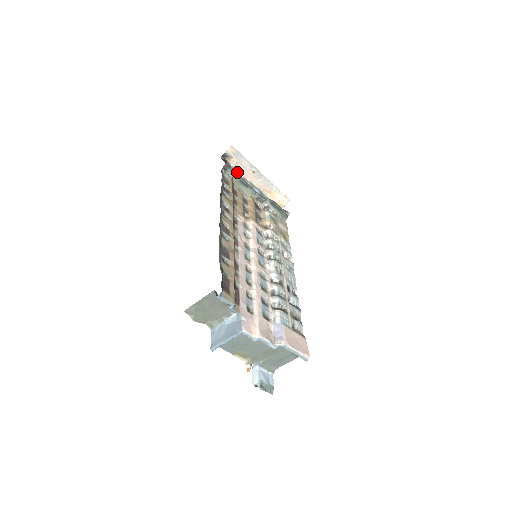
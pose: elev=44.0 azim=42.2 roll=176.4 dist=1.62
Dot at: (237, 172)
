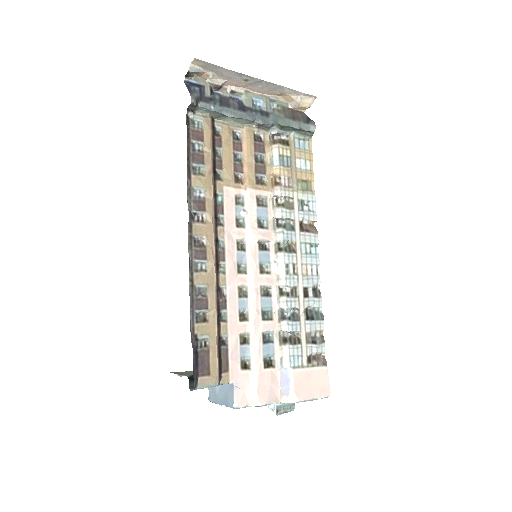
Dot at: (219, 87)
